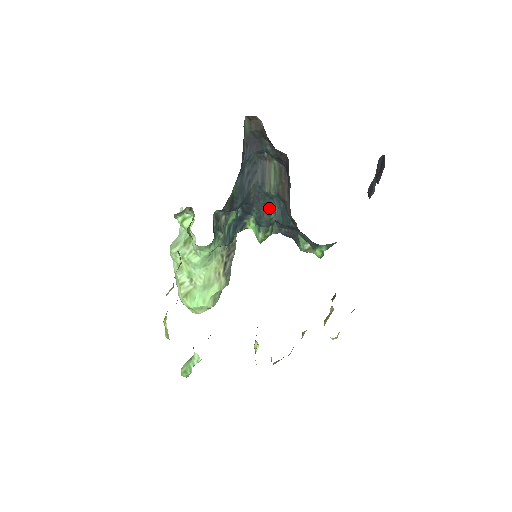
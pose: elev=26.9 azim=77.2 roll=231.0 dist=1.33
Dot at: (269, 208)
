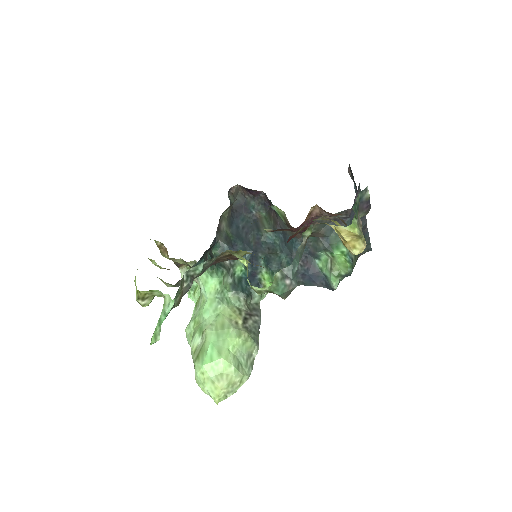
Dot at: (275, 251)
